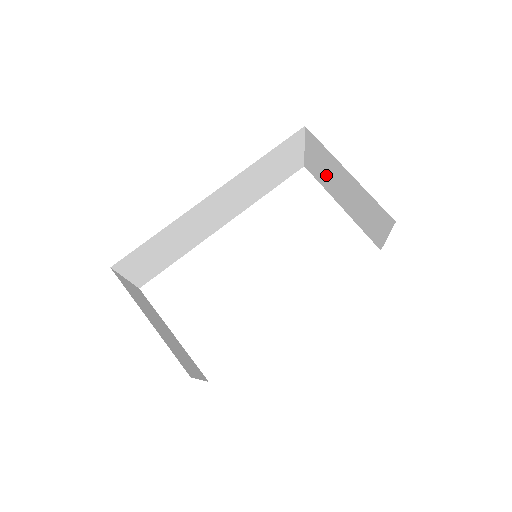
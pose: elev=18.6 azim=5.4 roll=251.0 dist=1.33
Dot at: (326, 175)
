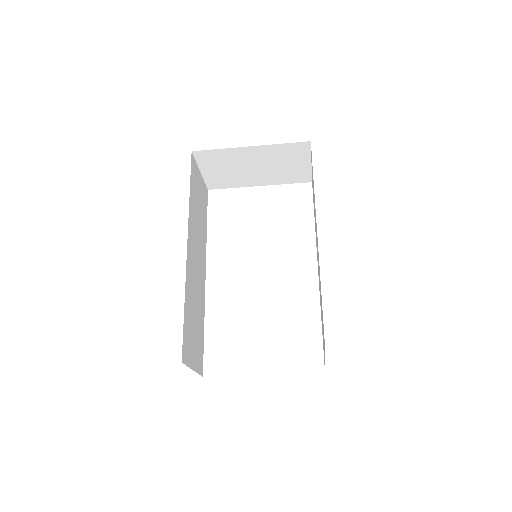
Dot at: (232, 173)
